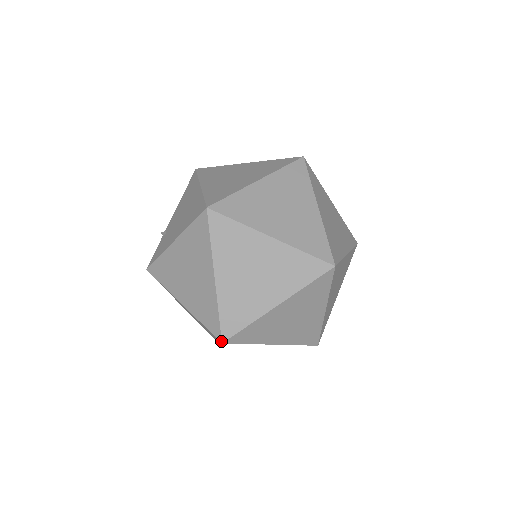
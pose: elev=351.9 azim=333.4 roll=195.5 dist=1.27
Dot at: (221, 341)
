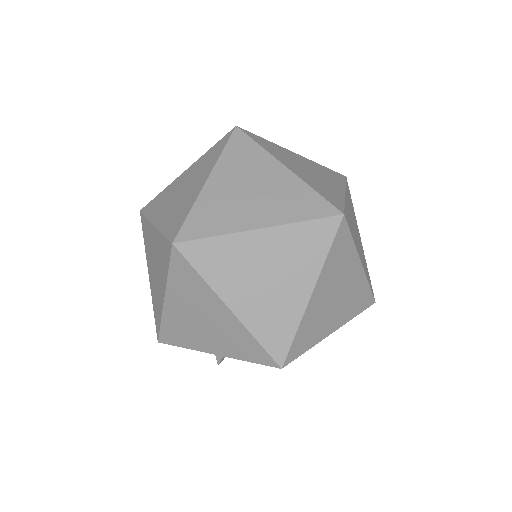
Dot at: (173, 241)
